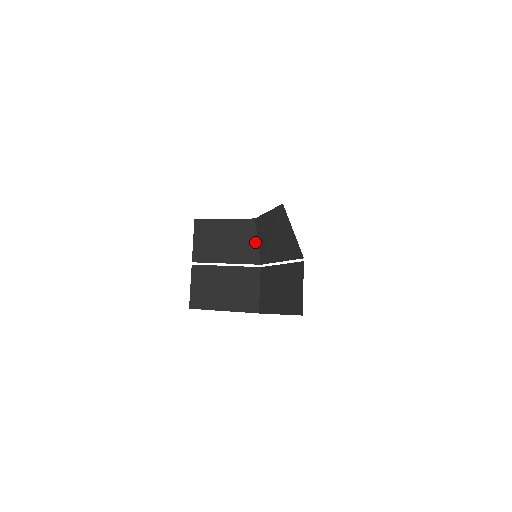
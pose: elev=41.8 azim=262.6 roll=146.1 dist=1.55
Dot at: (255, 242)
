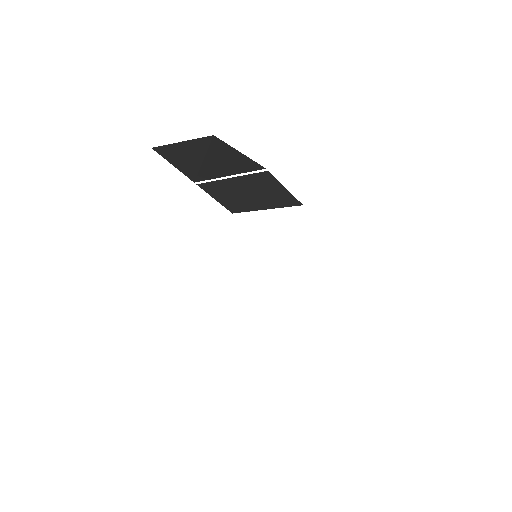
Dot at: (238, 154)
